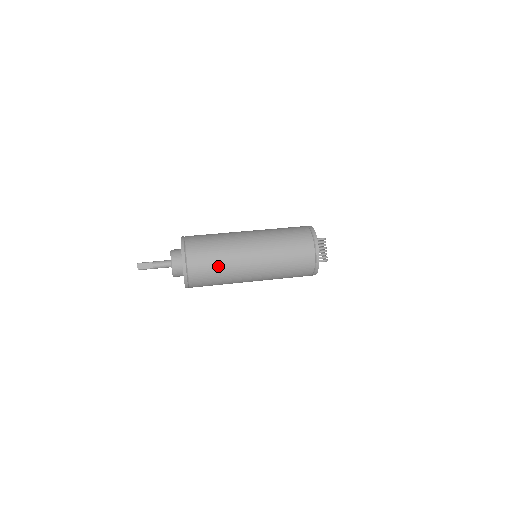
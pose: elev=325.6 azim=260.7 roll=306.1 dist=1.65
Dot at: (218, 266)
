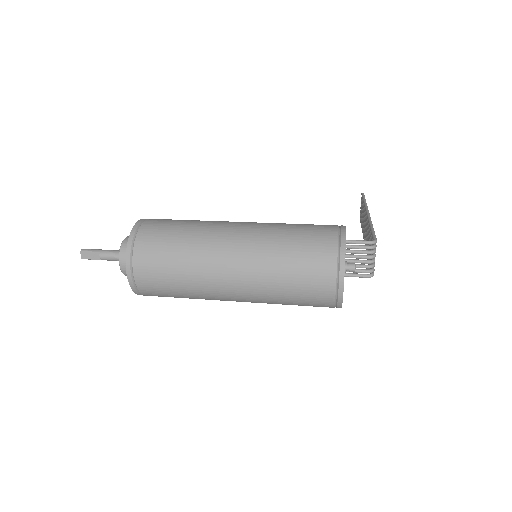
Dot at: (179, 284)
